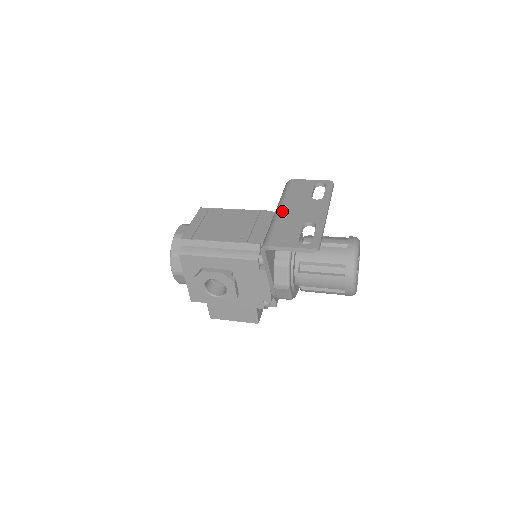
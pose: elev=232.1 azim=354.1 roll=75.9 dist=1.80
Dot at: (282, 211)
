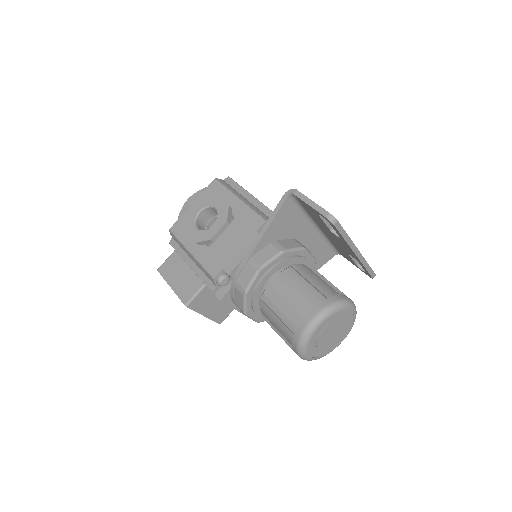
Dot at: occluded
